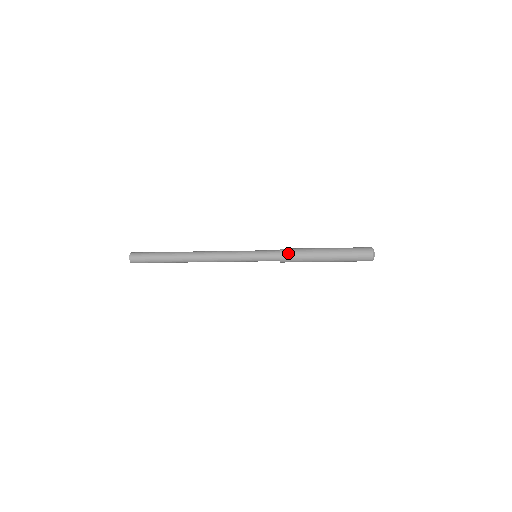
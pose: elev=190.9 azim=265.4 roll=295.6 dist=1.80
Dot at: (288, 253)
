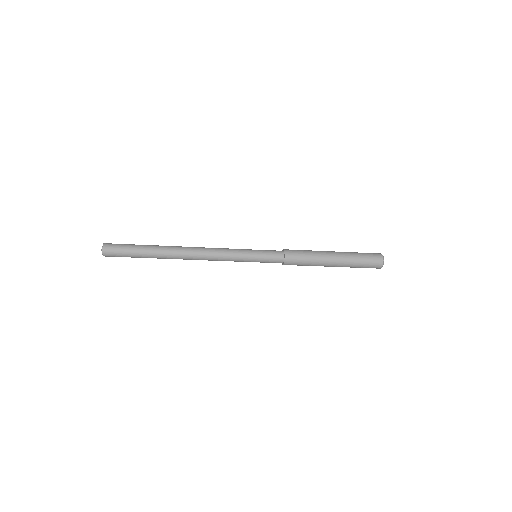
Dot at: (293, 261)
